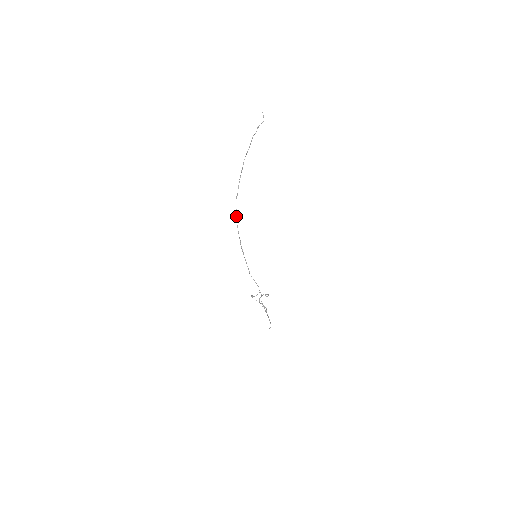
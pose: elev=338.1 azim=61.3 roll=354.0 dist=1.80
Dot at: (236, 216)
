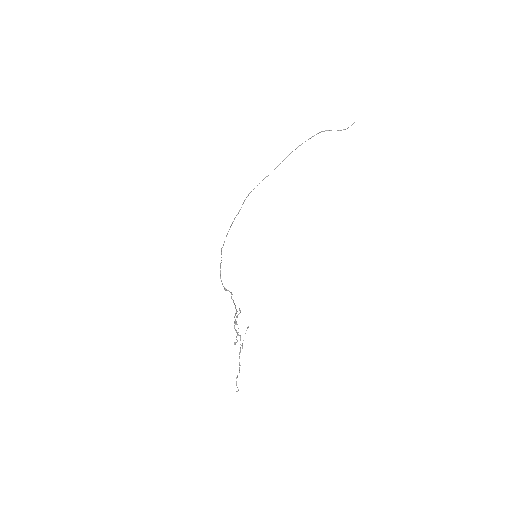
Dot at: (250, 192)
